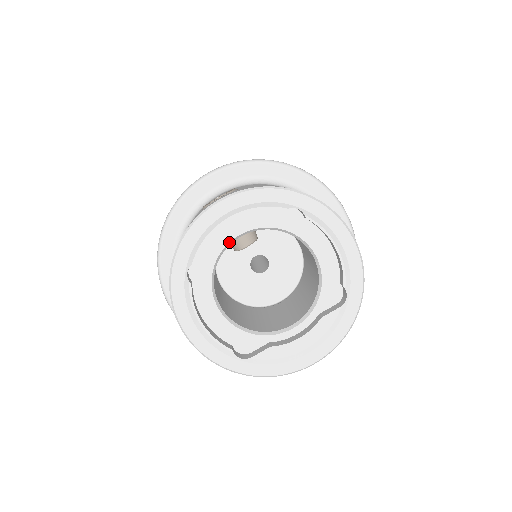
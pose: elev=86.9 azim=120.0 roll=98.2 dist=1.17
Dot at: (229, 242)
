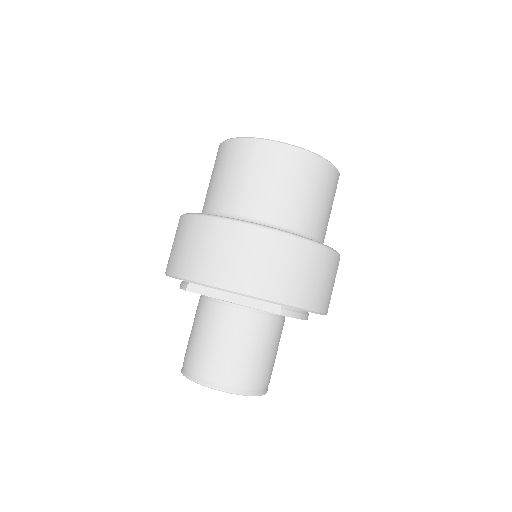
Dot at: occluded
